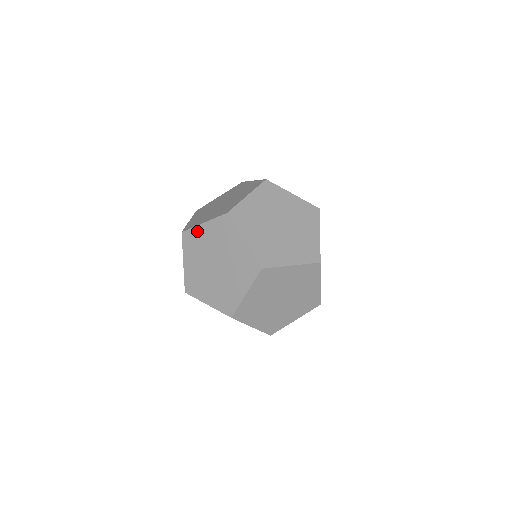
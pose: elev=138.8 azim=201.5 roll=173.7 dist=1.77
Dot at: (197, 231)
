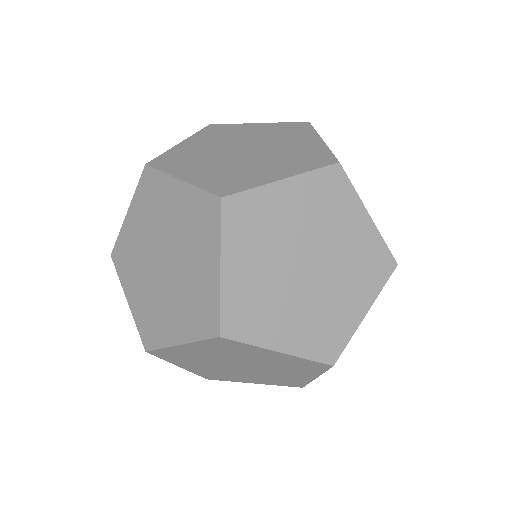
Dot at: (240, 126)
